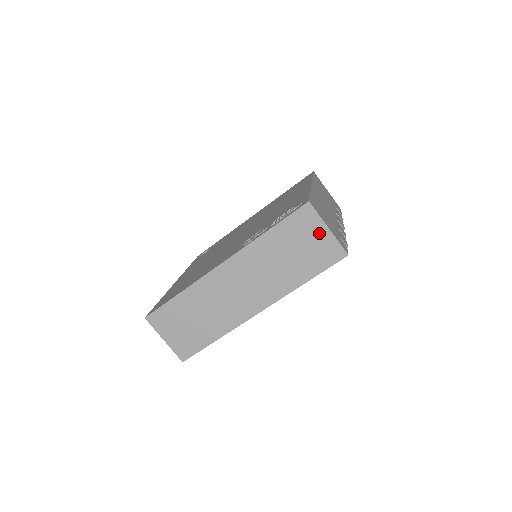
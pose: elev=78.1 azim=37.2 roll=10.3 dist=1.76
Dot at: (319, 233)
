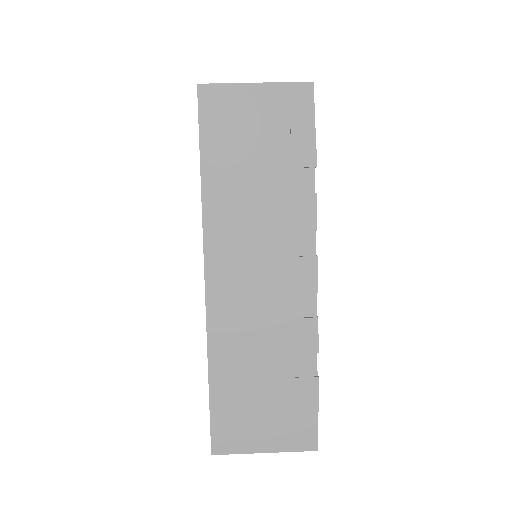
Dot at: occluded
